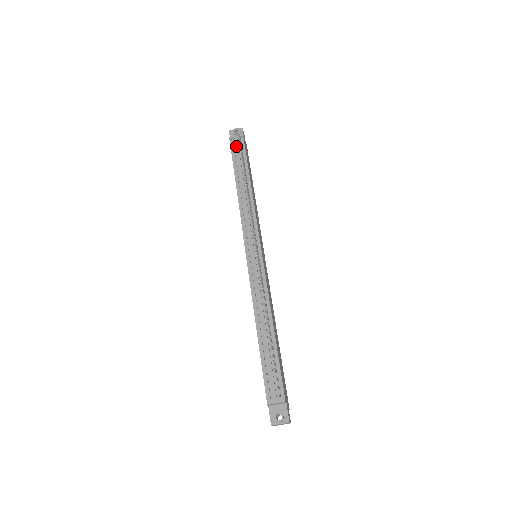
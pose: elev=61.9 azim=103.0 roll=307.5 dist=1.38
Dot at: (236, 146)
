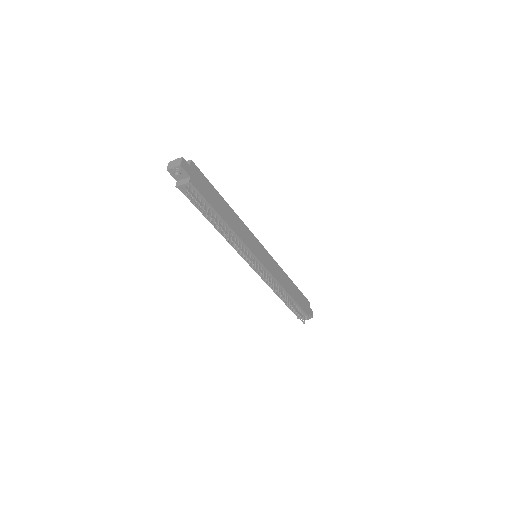
Dot at: (189, 195)
